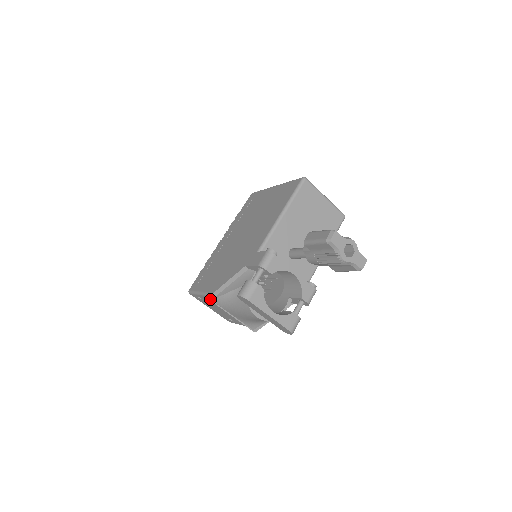
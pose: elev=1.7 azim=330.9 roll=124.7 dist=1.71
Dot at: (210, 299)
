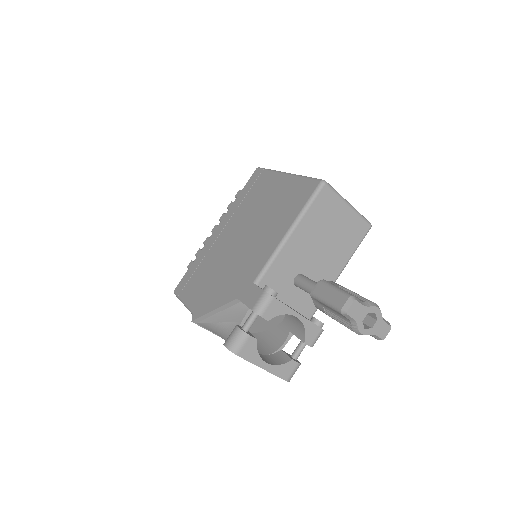
Dot at: (195, 322)
